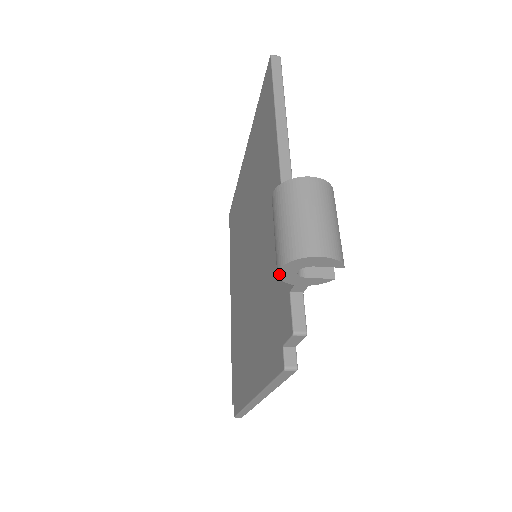
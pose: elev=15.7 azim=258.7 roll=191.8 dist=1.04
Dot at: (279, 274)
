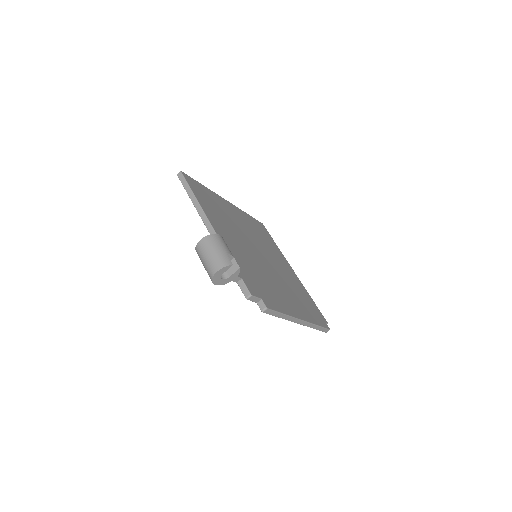
Dot at: occluded
